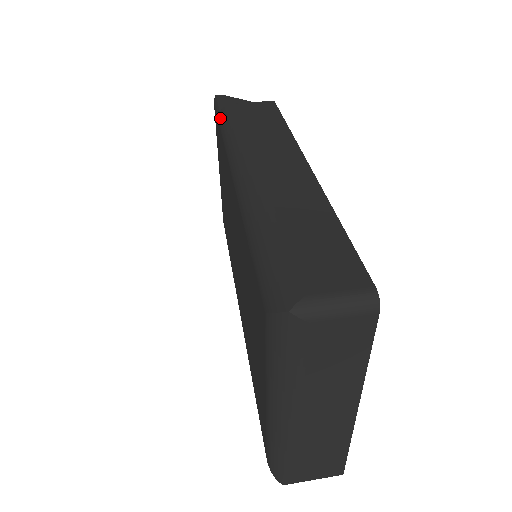
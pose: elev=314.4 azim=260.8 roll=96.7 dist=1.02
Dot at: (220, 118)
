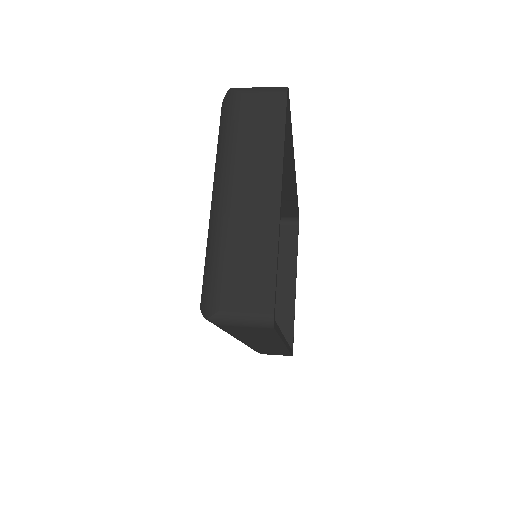
Dot at: occluded
